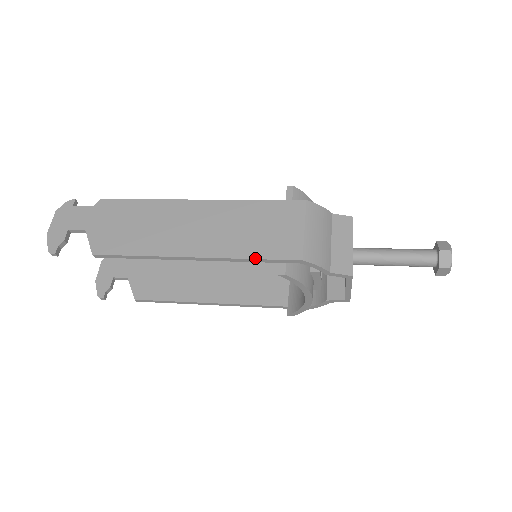
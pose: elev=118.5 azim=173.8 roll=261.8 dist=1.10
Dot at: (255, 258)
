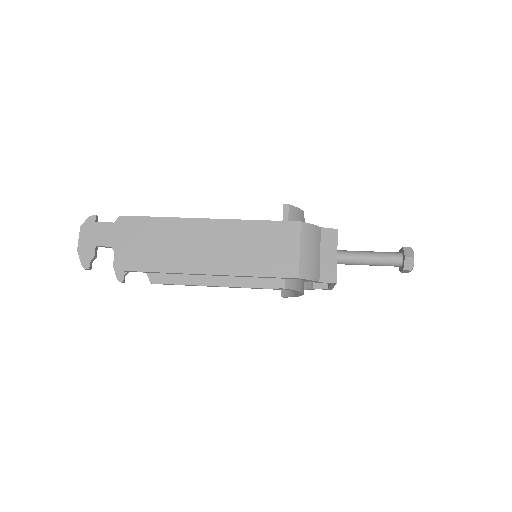
Dot at: (261, 276)
